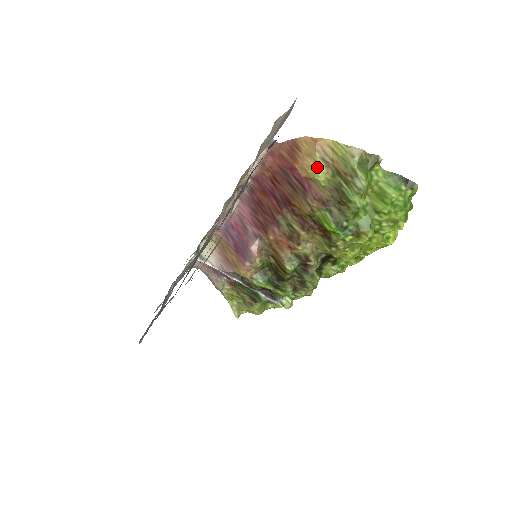
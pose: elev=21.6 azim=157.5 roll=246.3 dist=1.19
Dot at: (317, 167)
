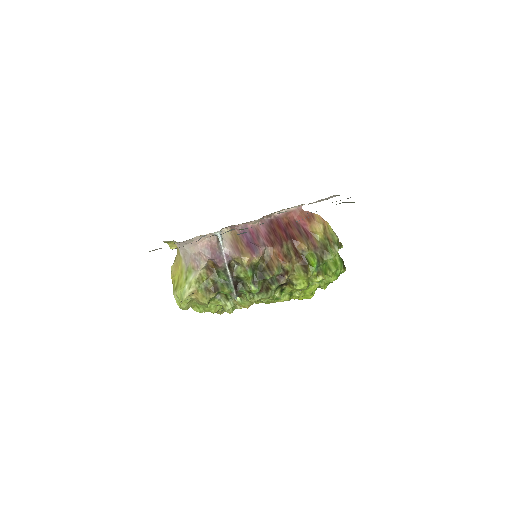
Dot at: (319, 231)
